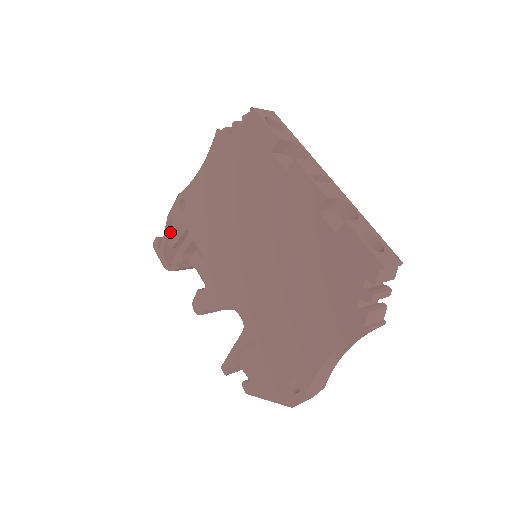
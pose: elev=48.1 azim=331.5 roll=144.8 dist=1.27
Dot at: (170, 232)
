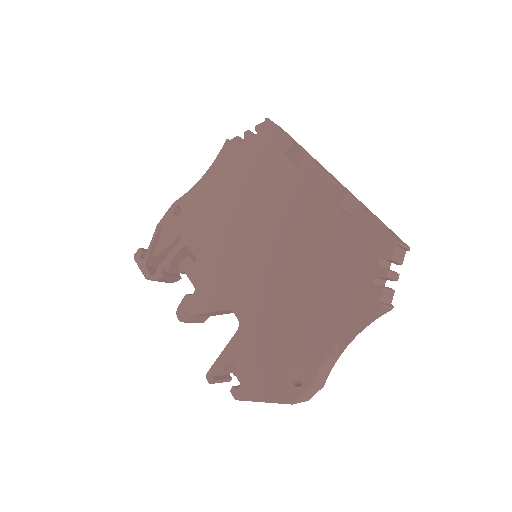
Dot at: (158, 240)
